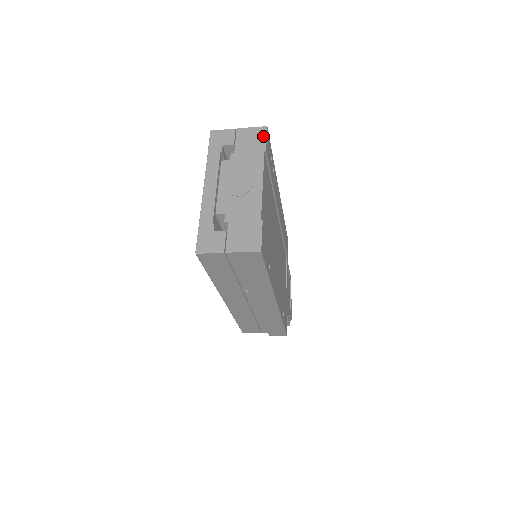
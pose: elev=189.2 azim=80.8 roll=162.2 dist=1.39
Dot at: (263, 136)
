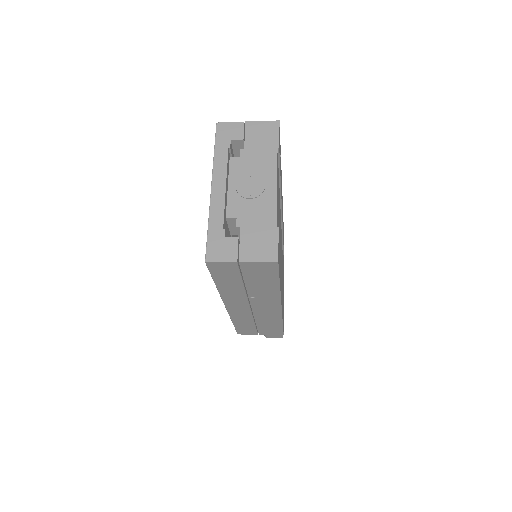
Dot at: (275, 131)
